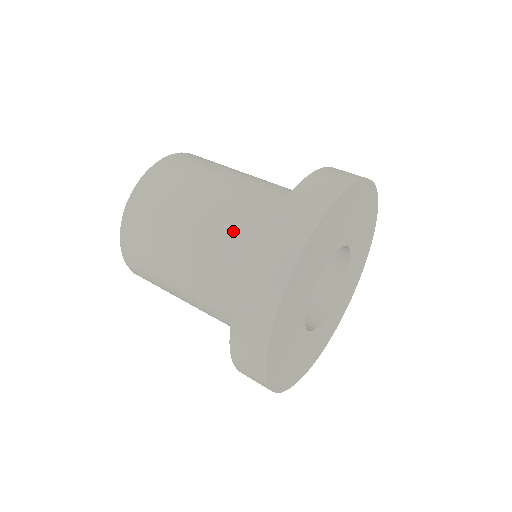
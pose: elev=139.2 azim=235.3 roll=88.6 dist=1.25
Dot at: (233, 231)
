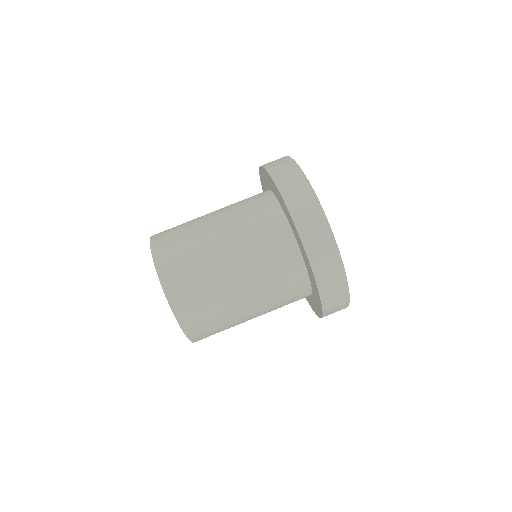
Dot at: (281, 306)
